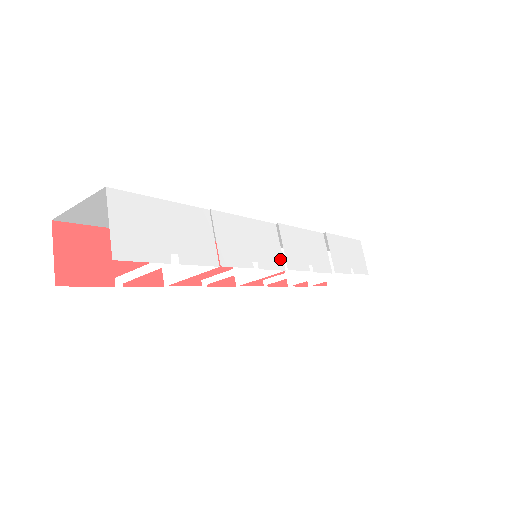
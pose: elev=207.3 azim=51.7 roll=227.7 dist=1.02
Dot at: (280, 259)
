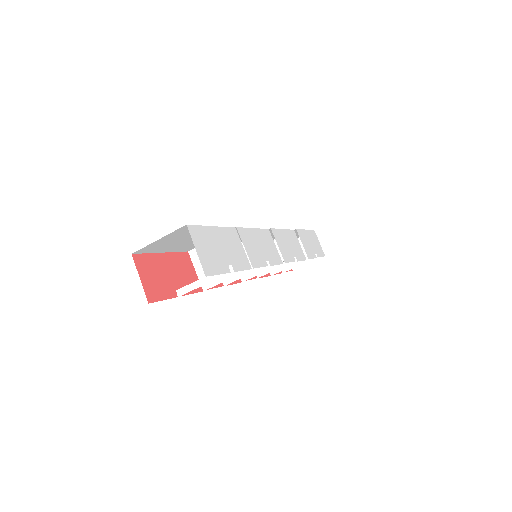
Dot at: (278, 256)
